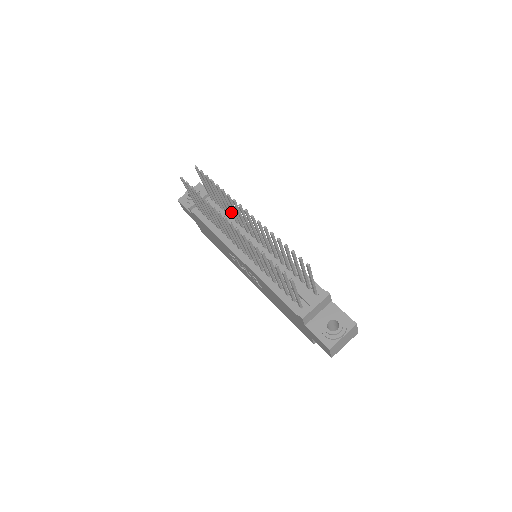
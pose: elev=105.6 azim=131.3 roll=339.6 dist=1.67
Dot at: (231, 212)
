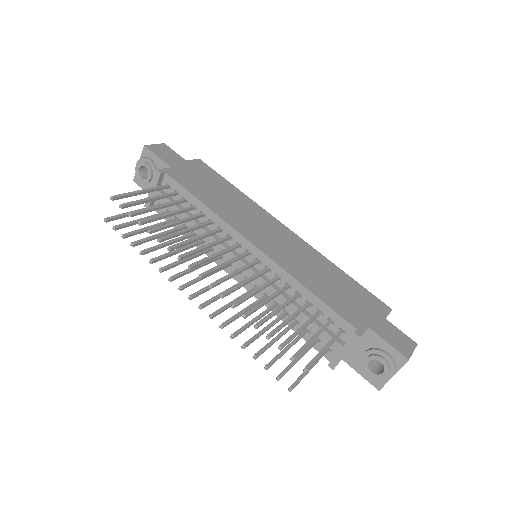
Dot at: (194, 228)
